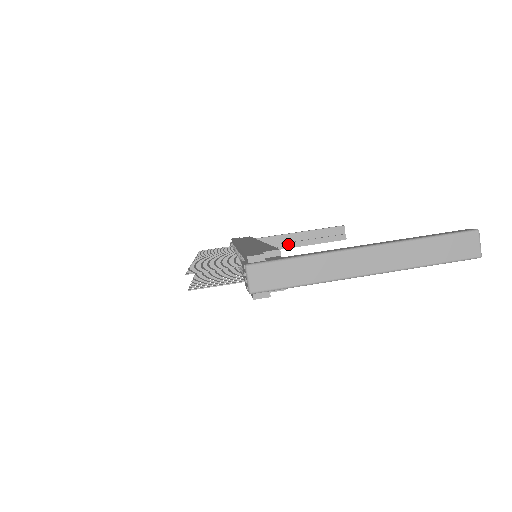
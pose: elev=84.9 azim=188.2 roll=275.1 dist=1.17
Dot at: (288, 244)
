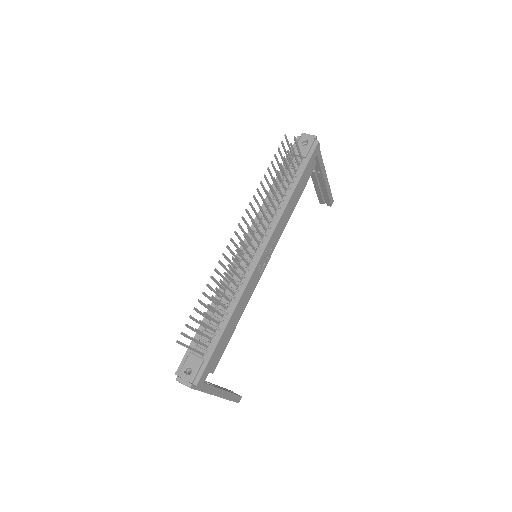
Dot at: occluded
